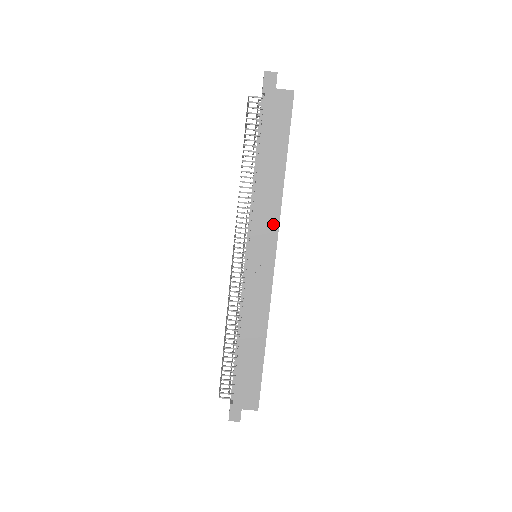
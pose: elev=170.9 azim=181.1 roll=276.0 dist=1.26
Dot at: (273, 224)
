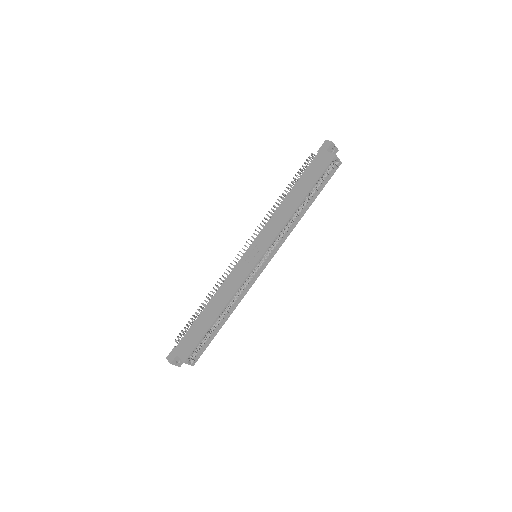
Dot at: (273, 234)
